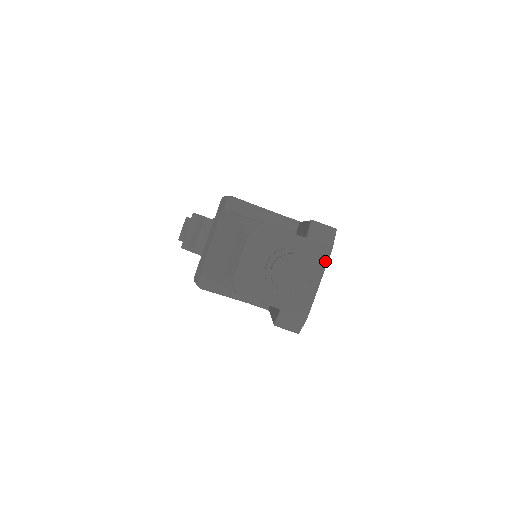
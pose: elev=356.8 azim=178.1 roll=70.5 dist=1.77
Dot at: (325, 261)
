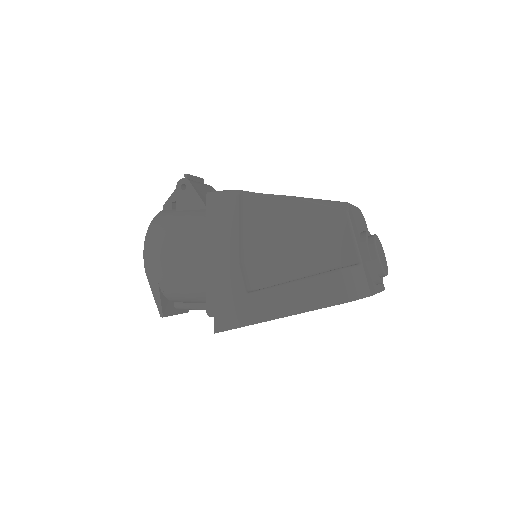
Dot at: (382, 288)
